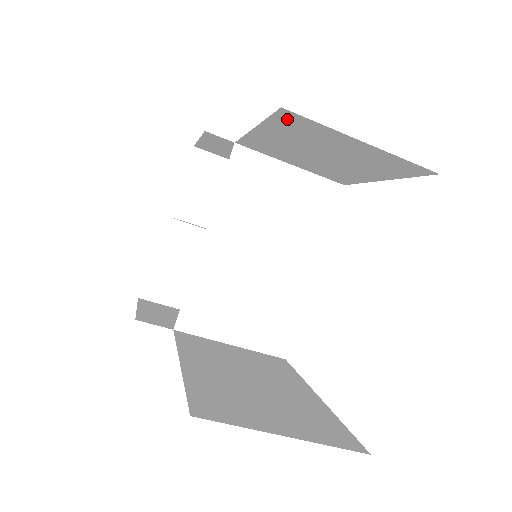
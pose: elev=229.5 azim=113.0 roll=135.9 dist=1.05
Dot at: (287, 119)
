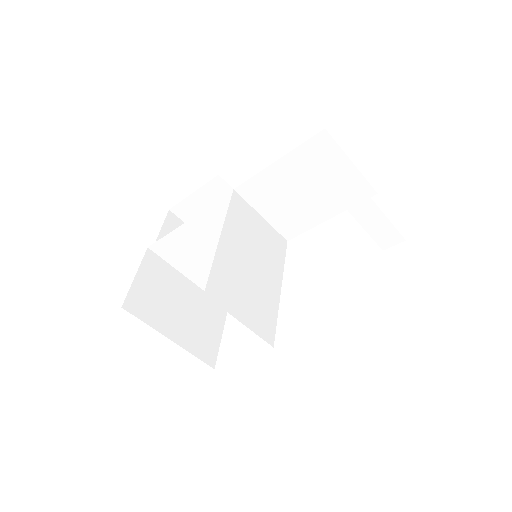
Dot at: (317, 143)
